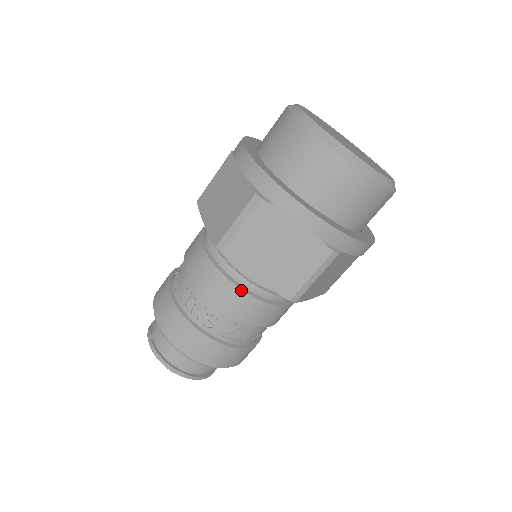
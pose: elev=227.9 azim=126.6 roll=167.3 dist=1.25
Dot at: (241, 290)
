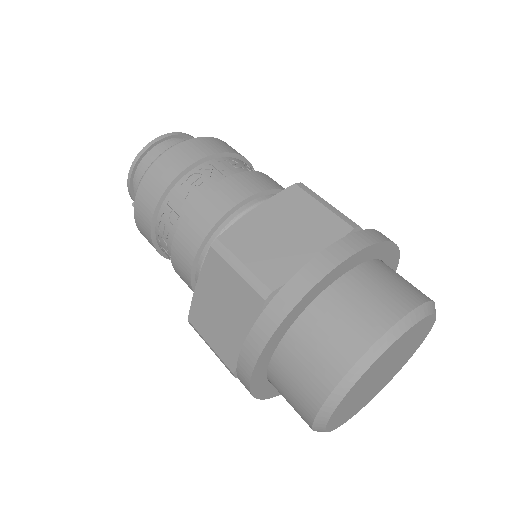
Dot at: occluded
